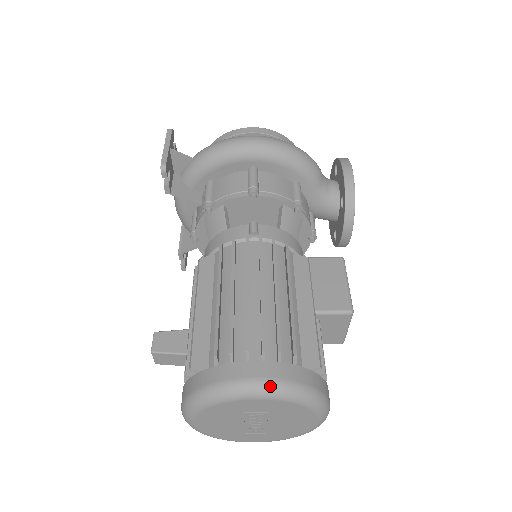
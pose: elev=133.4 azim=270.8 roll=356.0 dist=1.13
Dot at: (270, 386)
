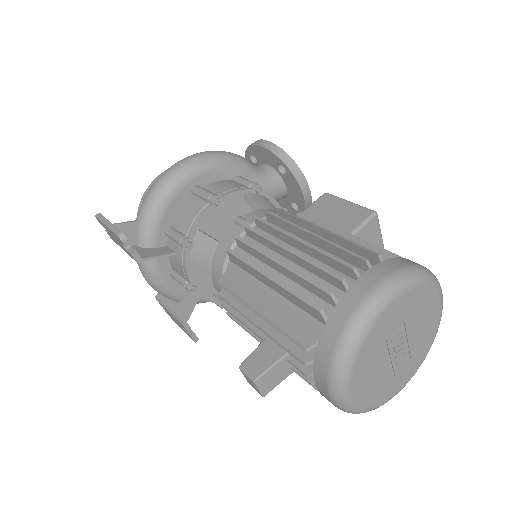
Dot at: (390, 283)
